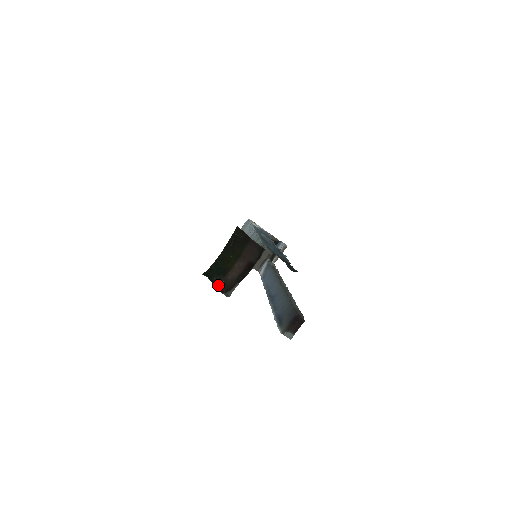
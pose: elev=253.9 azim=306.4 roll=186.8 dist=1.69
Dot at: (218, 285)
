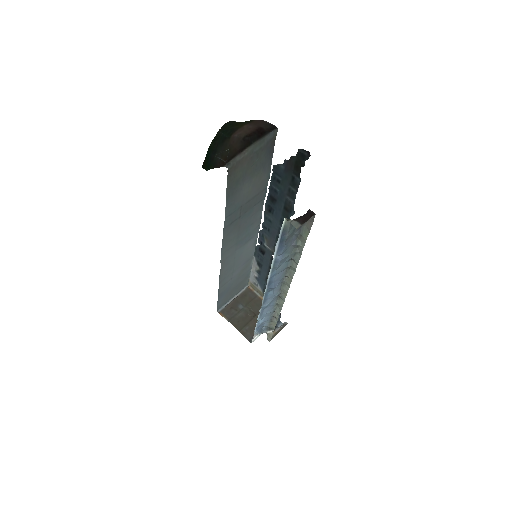
Dot at: (219, 160)
